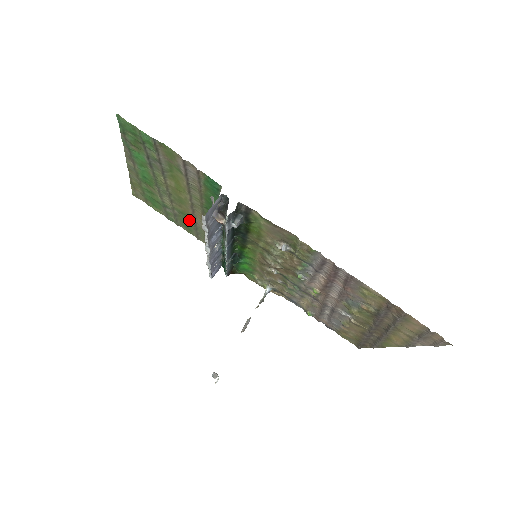
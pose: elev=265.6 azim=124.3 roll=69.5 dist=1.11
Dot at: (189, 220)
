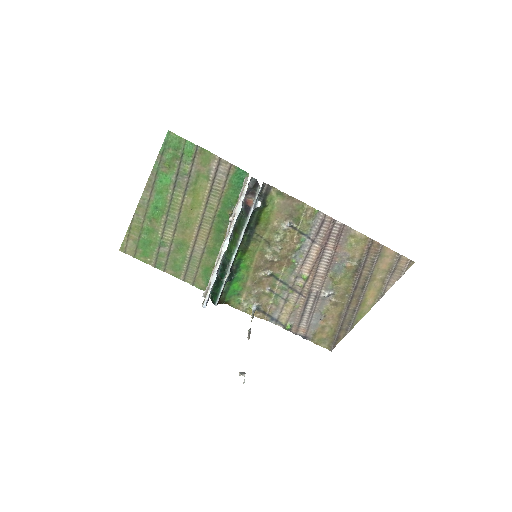
Dot at: (185, 252)
